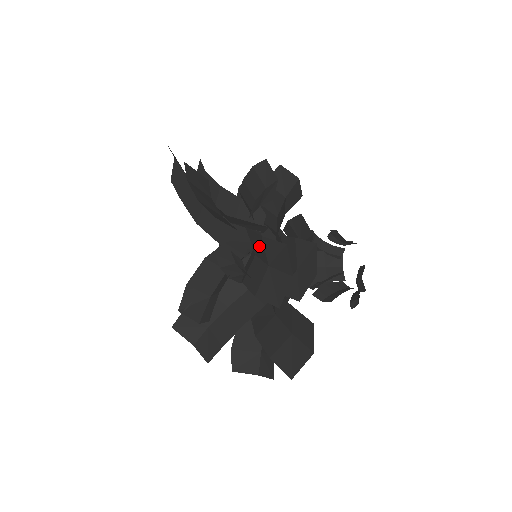
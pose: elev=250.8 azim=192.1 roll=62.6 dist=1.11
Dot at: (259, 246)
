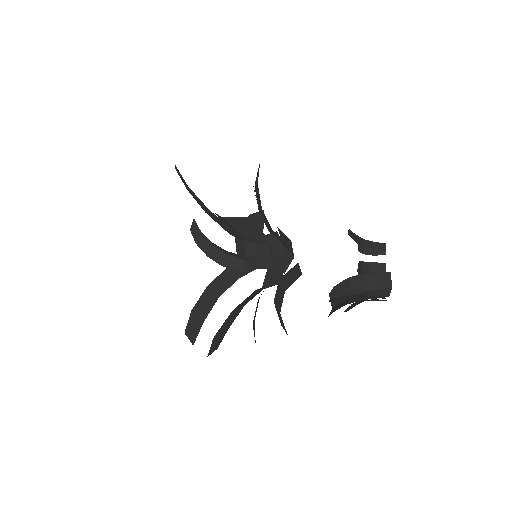
Dot at: occluded
